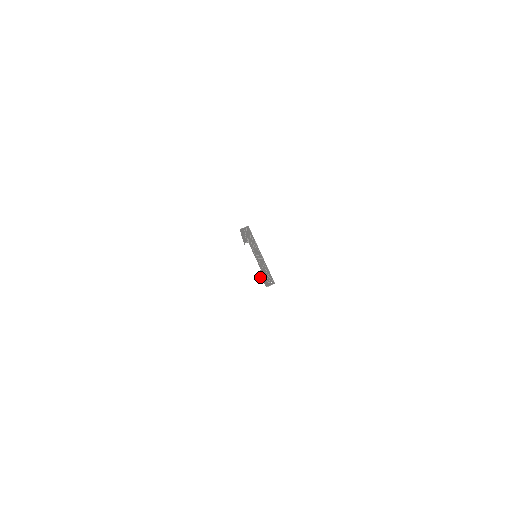
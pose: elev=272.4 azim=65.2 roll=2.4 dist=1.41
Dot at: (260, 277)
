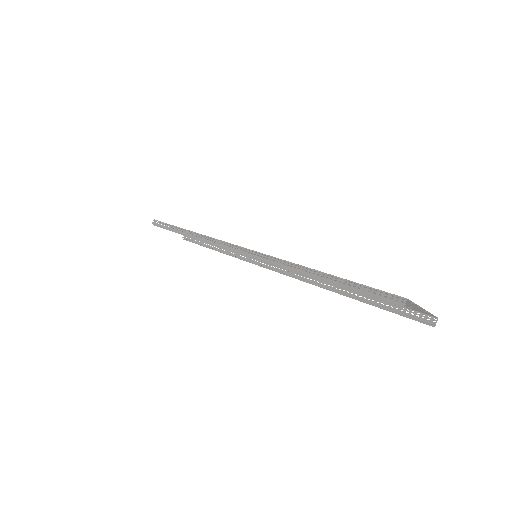
Dot at: occluded
